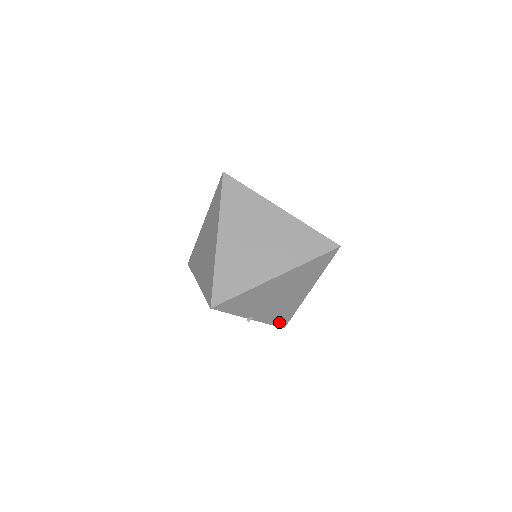
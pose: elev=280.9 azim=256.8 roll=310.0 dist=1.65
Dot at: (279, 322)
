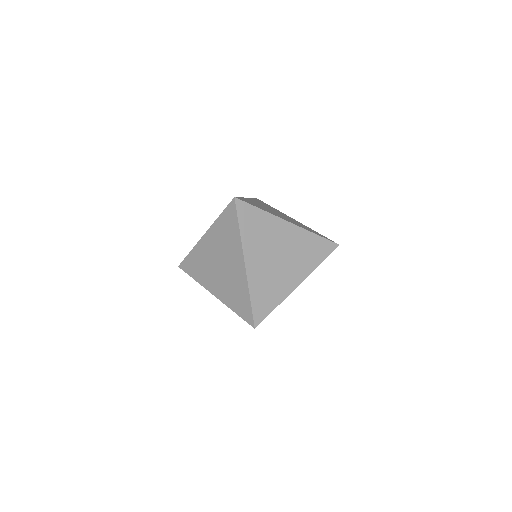
Dot at: occluded
